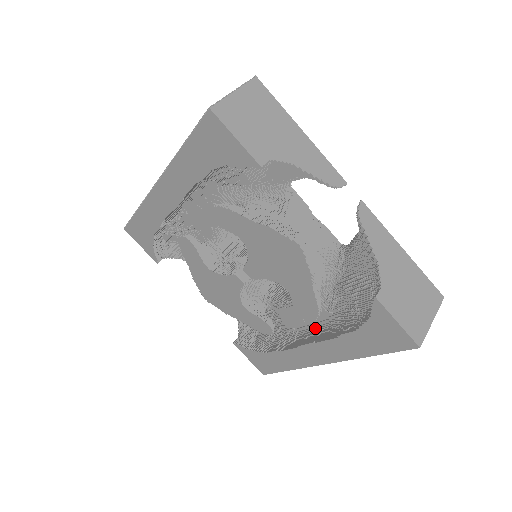
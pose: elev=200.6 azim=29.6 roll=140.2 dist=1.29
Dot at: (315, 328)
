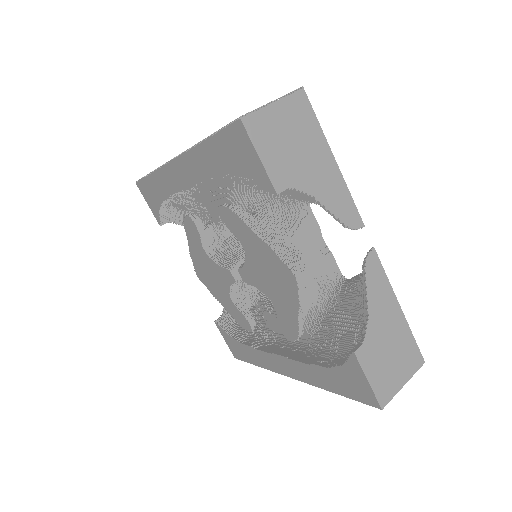
Dot at: (293, 342)
